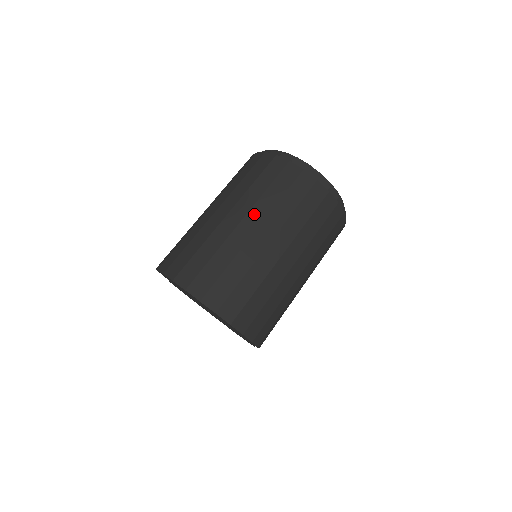
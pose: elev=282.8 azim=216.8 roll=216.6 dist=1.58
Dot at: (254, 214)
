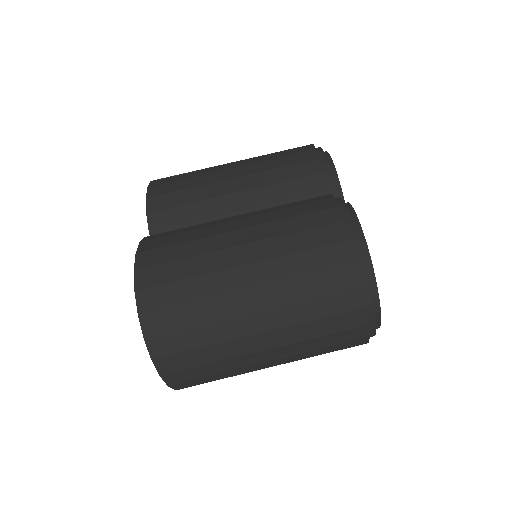
Dot at: (279, 335)
